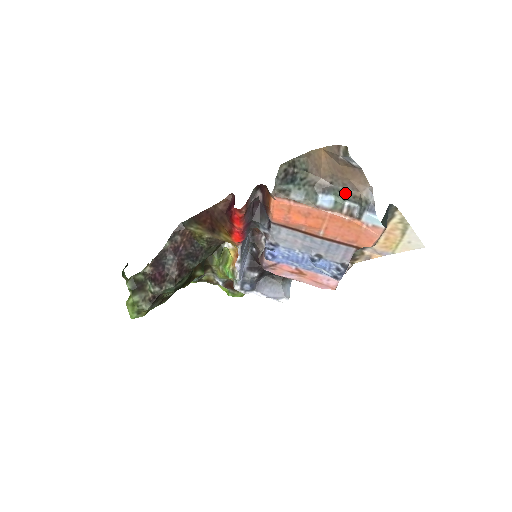
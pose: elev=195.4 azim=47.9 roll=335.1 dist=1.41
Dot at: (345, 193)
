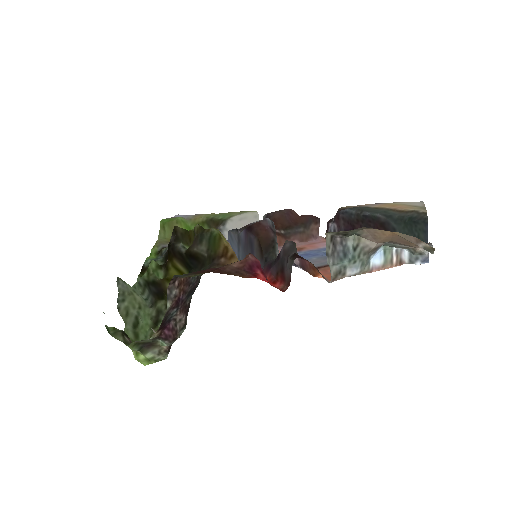
Dot at: occluded
